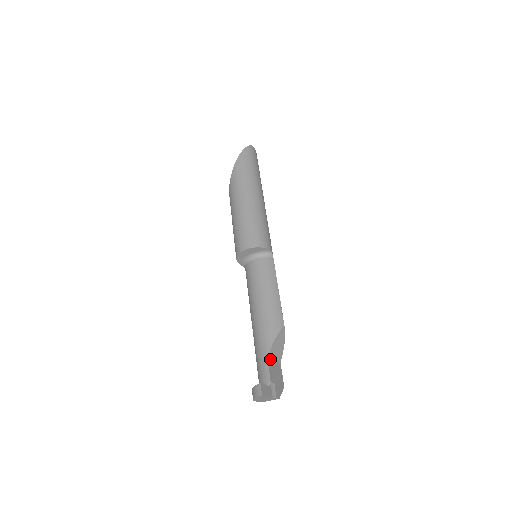
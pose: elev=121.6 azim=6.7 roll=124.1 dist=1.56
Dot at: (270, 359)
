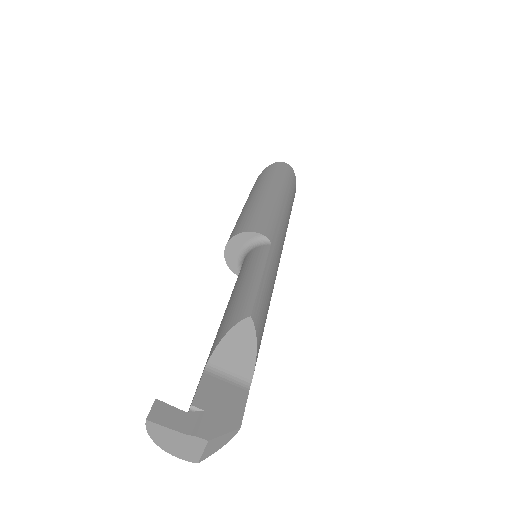
Dot at: (213, 372)
